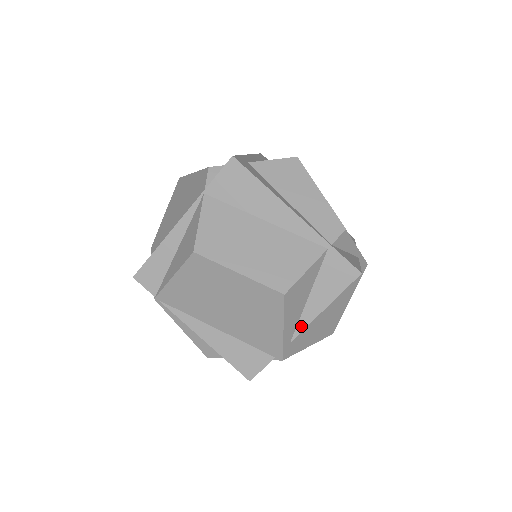
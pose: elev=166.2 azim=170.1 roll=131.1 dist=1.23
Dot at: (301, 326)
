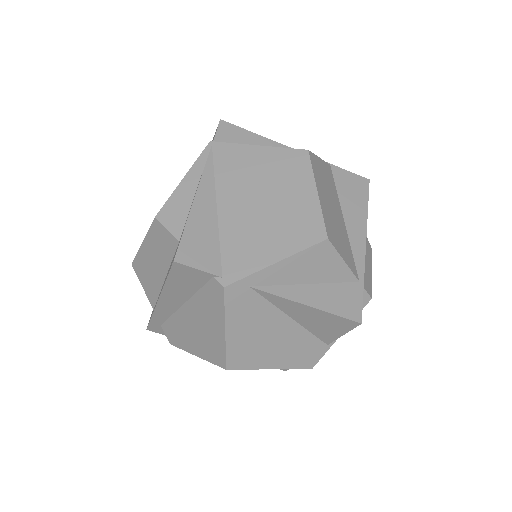
Dot at: (275, 290)
